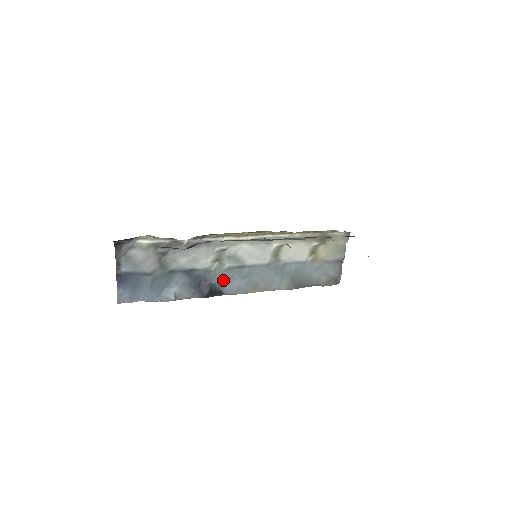
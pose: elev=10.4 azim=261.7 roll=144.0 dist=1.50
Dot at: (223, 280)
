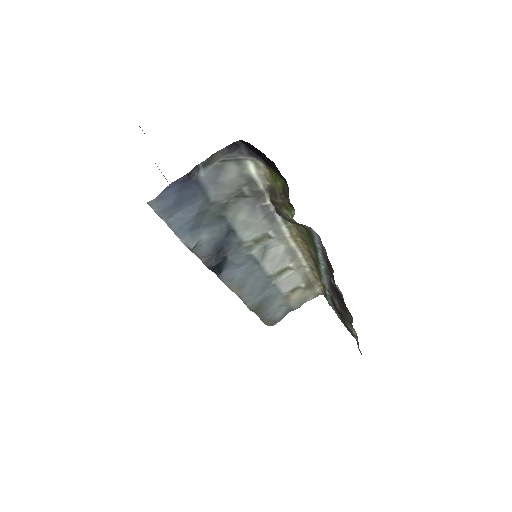
Dot at: (235, 262)
